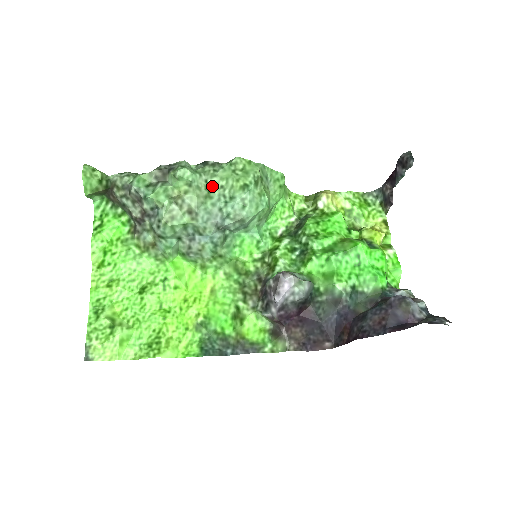
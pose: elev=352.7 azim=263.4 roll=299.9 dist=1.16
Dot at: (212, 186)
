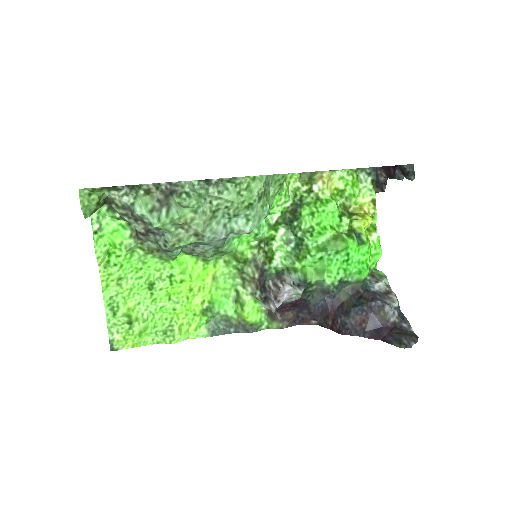
Dot at: (216, 206)
